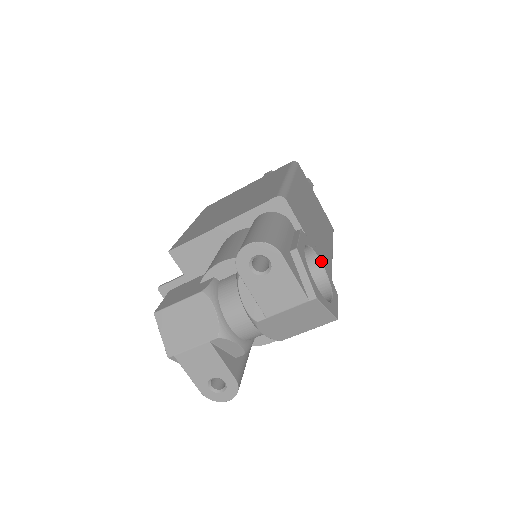
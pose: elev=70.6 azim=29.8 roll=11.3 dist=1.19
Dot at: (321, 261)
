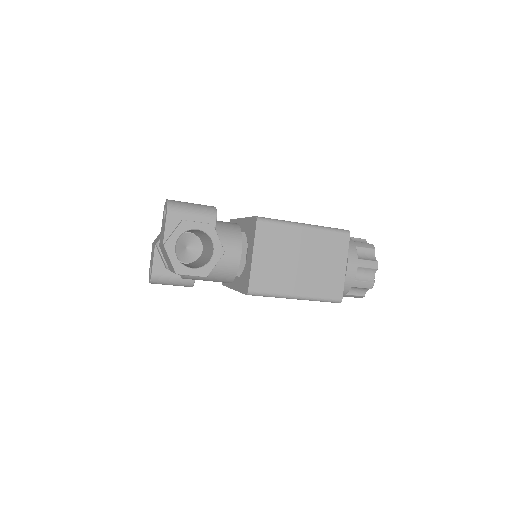
Dot at: (215, 252)
